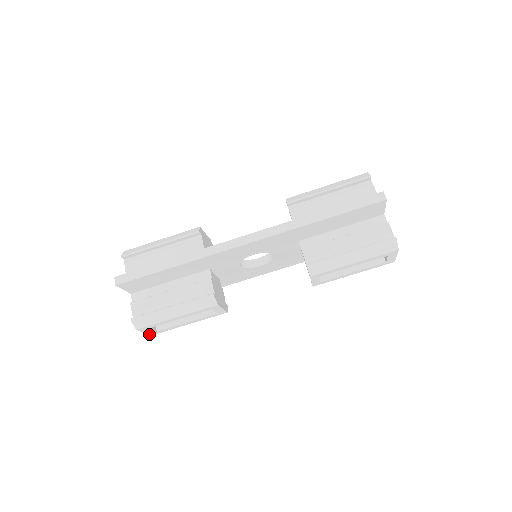
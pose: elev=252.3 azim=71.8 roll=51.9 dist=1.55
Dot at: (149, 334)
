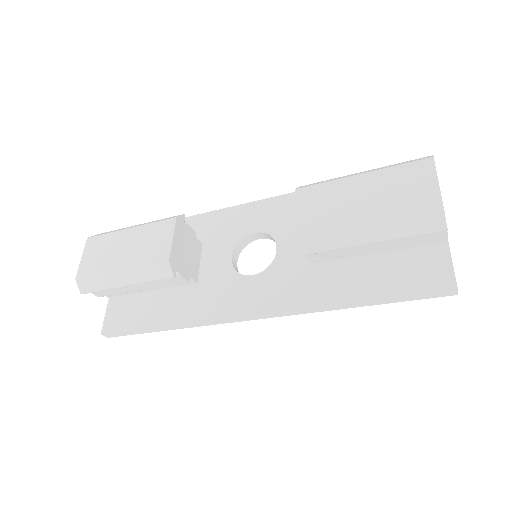
Dot at: occluded
